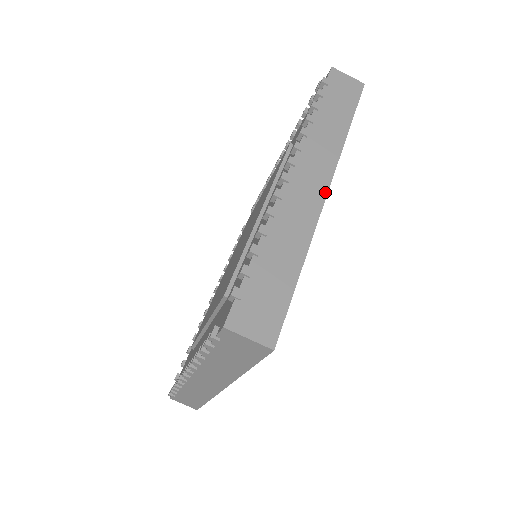
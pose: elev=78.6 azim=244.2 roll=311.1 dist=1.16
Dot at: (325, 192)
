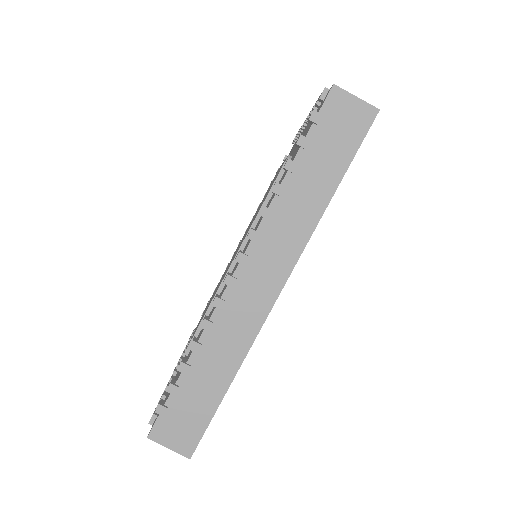
Dot at: (275, 296)
